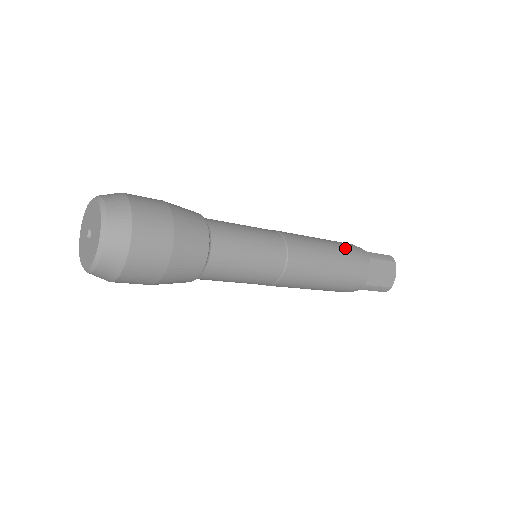
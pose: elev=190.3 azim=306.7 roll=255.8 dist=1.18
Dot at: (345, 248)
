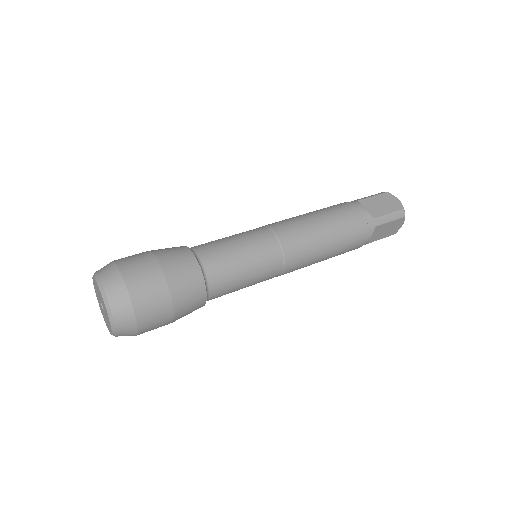
Dot at: (349, 229)
